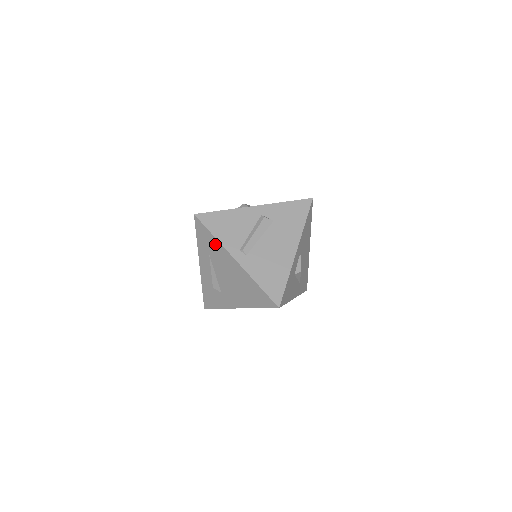
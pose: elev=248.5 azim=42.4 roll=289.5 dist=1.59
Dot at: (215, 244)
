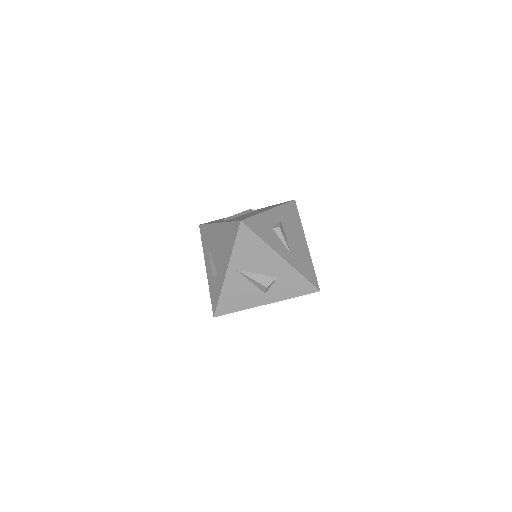
Dot at: (209, 230)
